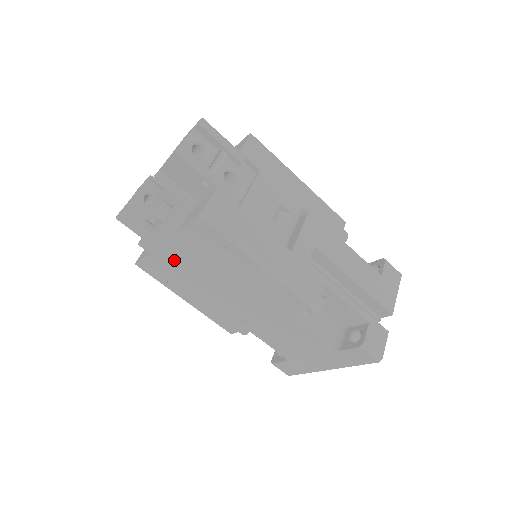
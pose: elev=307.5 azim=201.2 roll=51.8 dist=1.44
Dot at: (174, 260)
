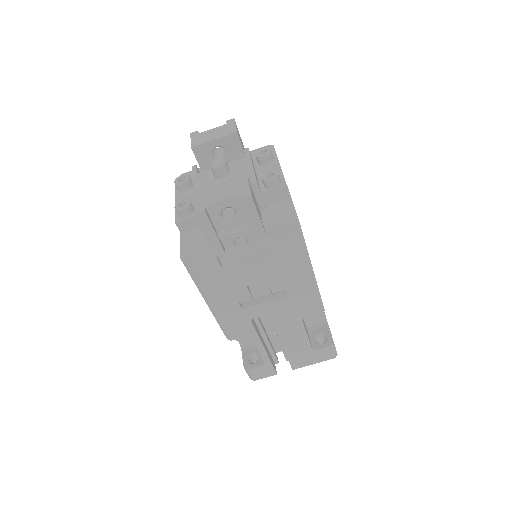
Dot at: occluded
